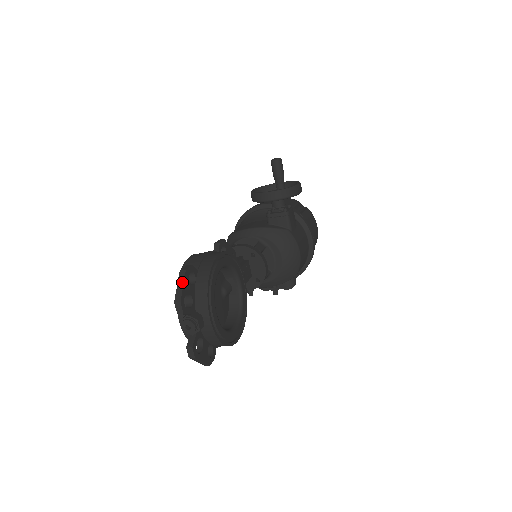
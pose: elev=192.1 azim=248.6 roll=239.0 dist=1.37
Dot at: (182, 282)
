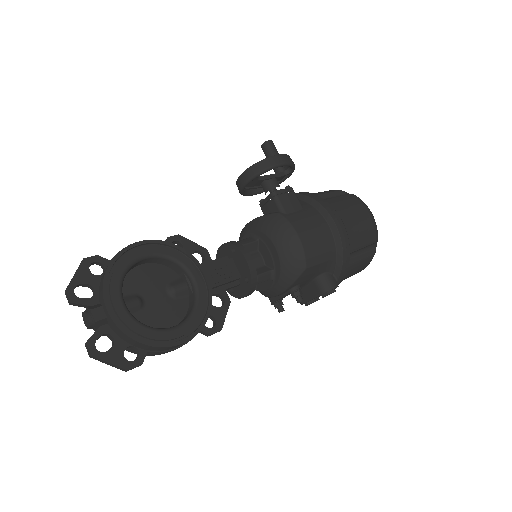
Dot at: (76, 271)
